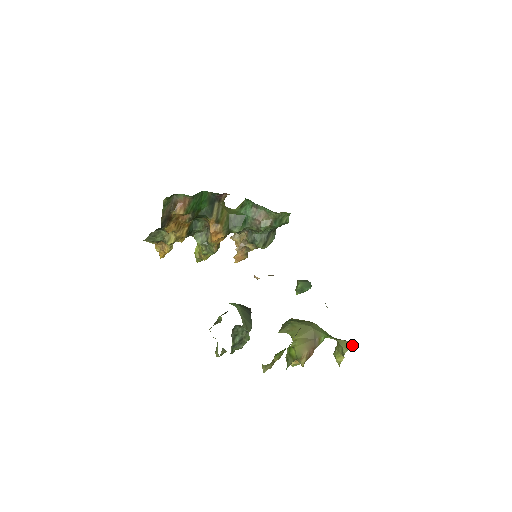
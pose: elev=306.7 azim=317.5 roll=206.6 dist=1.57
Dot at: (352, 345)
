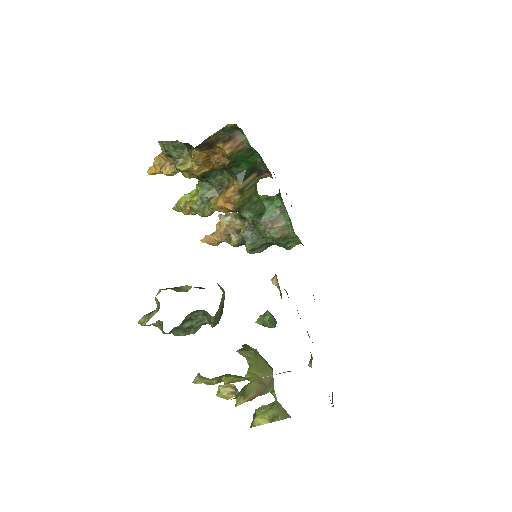
Dot at: (287, 417)
